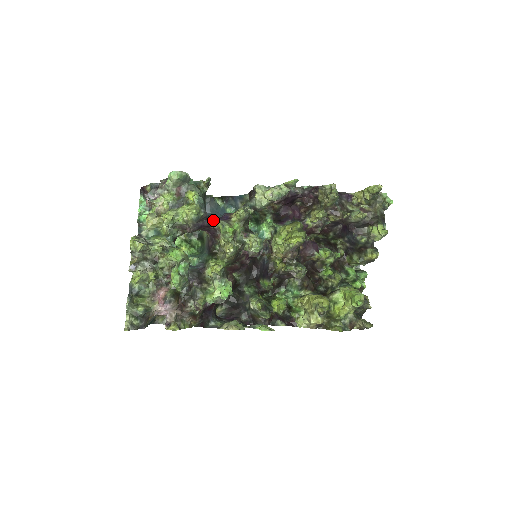
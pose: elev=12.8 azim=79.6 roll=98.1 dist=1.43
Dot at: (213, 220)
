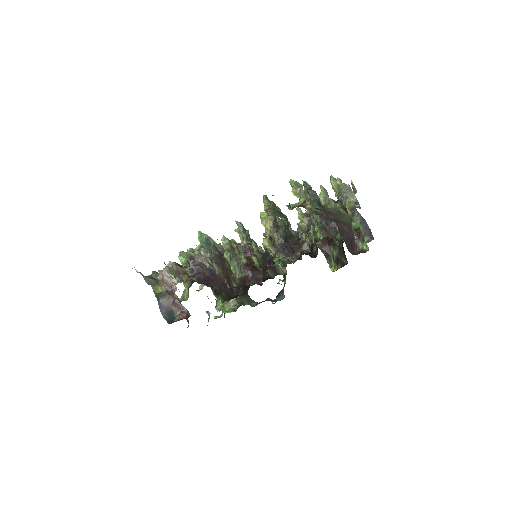
Dot at: occluded
